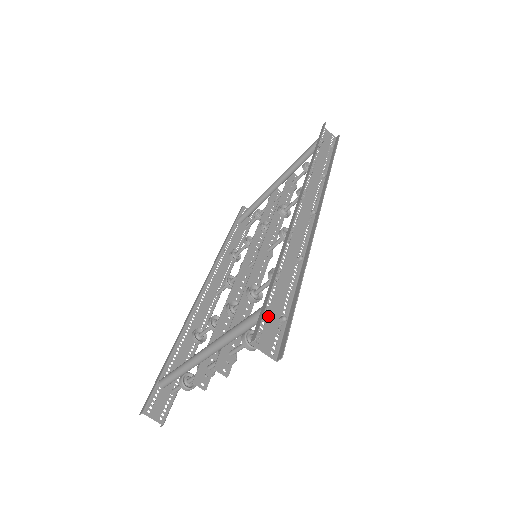
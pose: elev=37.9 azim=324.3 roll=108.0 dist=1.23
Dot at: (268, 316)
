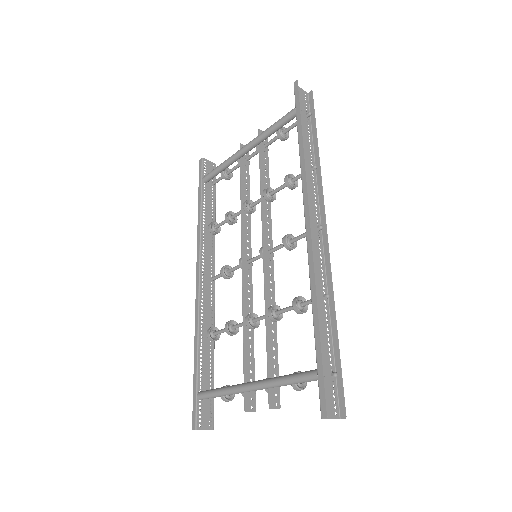
Dot at: (324, 380)
